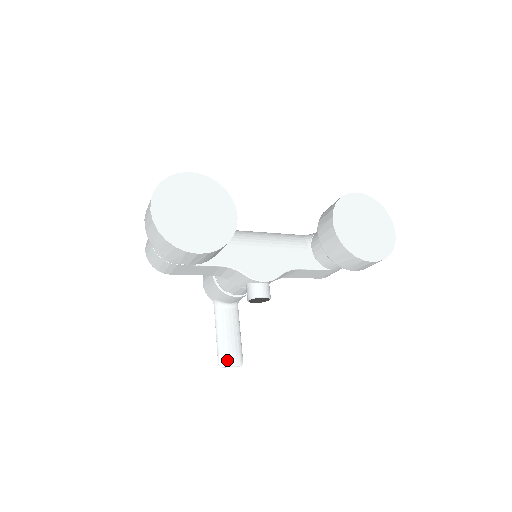
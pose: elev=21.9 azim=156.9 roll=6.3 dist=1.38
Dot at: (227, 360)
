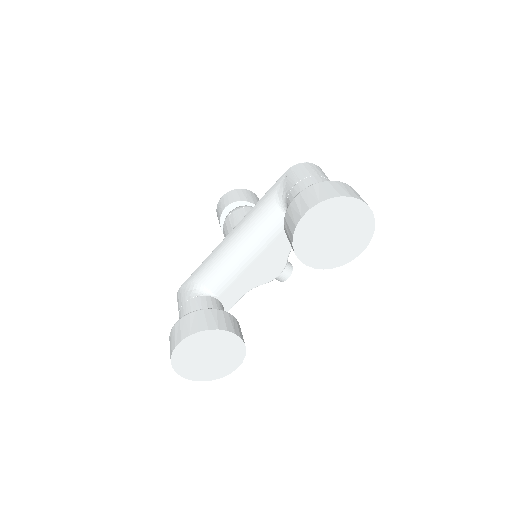
Dot at: occluded
